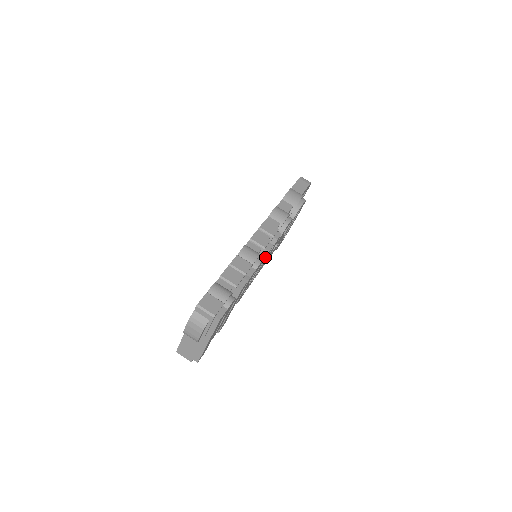
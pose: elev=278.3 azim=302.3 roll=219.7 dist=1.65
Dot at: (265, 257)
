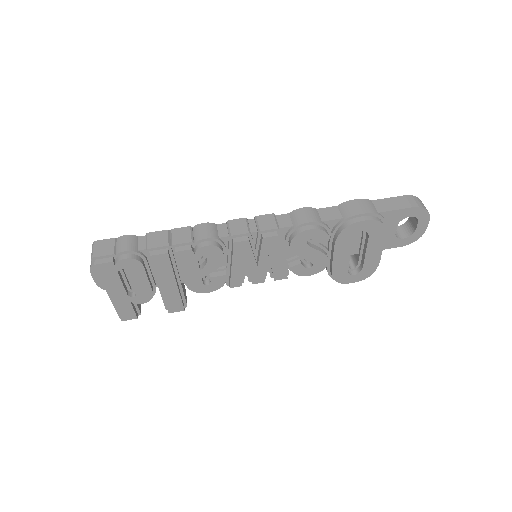
Dot at: (233, 250)
